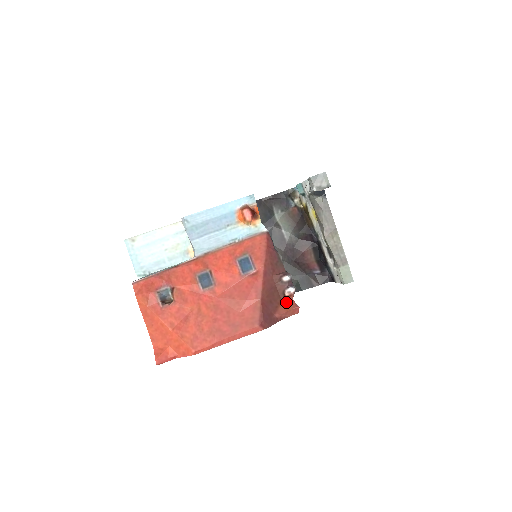
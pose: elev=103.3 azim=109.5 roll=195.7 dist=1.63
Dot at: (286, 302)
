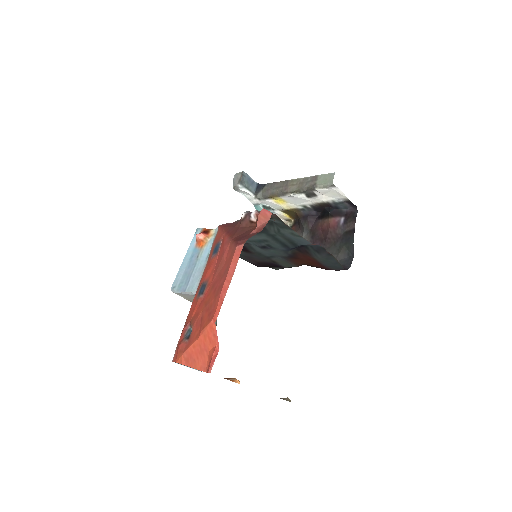
Dot at: occluded
